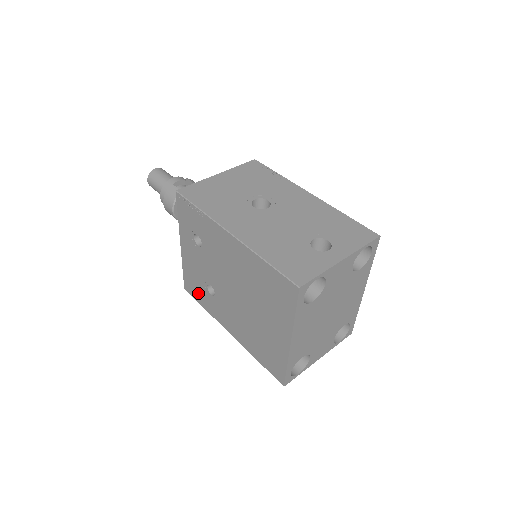
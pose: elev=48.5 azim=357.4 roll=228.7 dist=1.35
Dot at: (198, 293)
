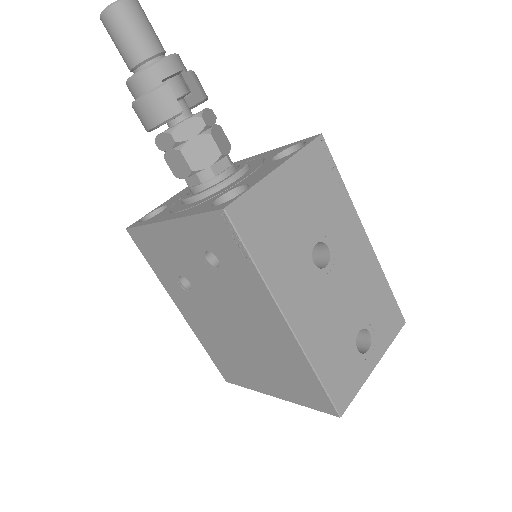
Dot at: (154, 258)
